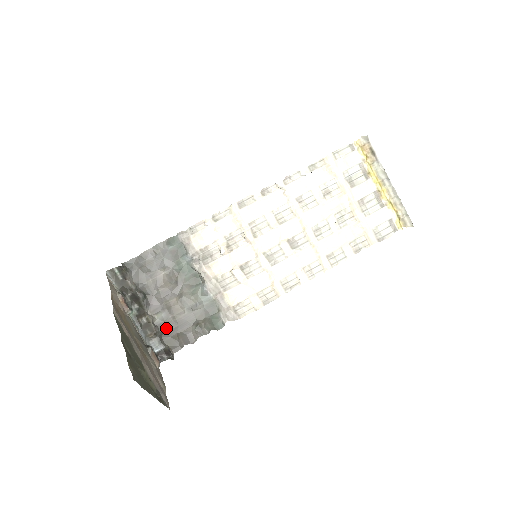
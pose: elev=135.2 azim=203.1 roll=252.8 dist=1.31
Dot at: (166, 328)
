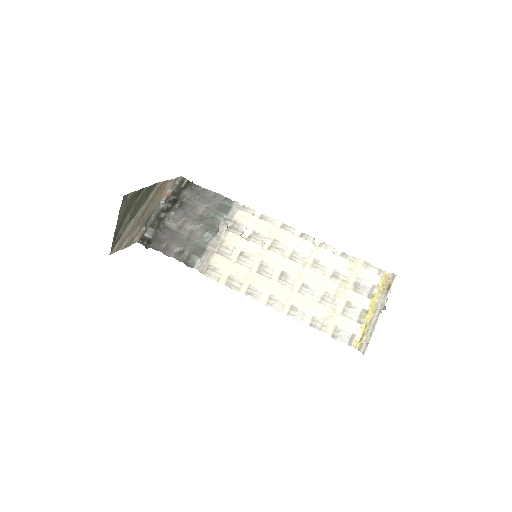
Dot at: (166, 232)
